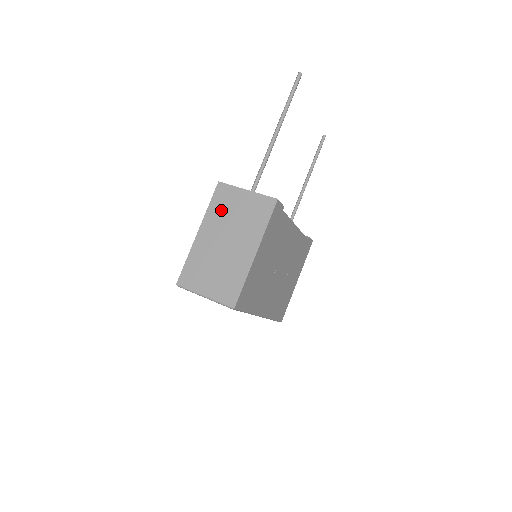
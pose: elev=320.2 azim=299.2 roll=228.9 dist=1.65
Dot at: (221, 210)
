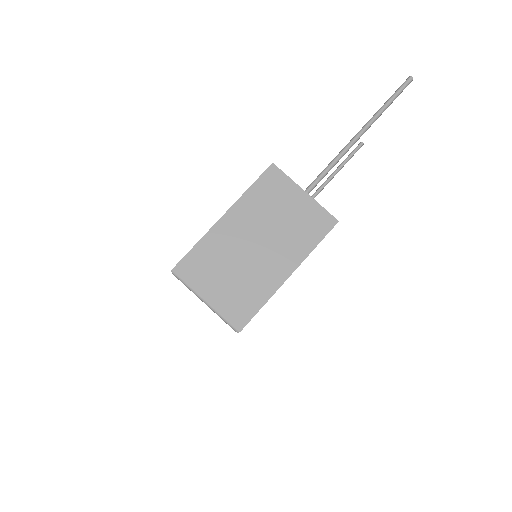
Dot at: (264, 201)
